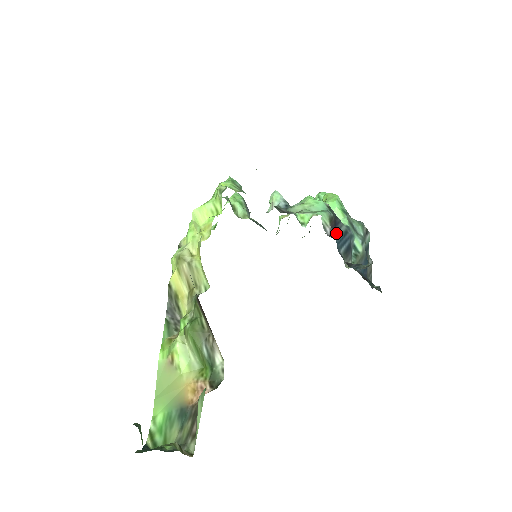
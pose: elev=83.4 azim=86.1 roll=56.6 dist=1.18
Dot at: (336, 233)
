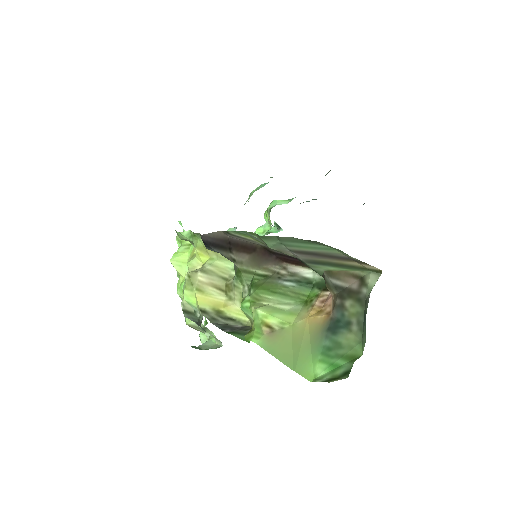
Dot at: occluded
